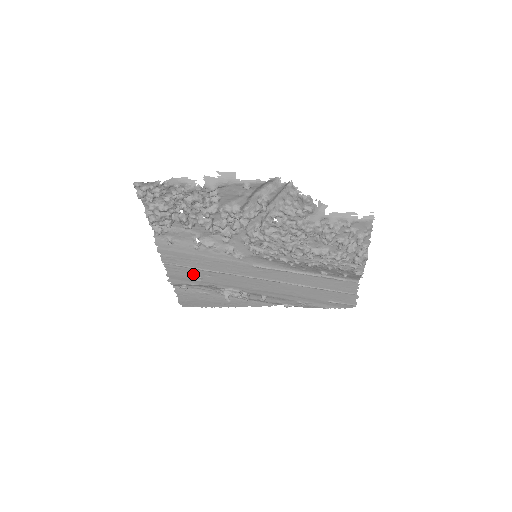
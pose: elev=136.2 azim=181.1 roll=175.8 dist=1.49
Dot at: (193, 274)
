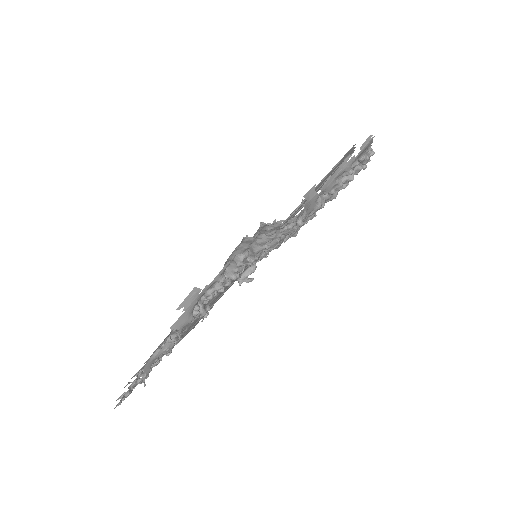
Dot at: (207, 311)
